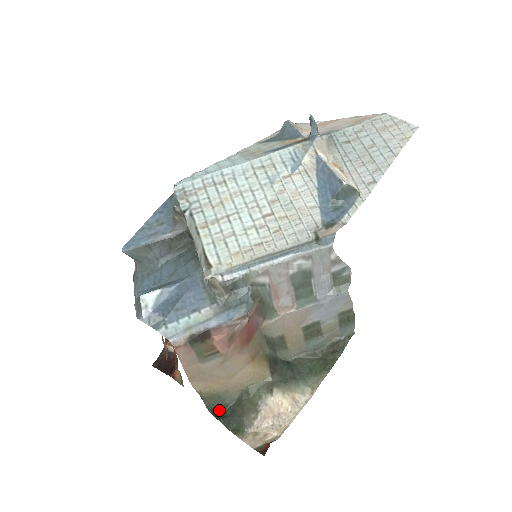
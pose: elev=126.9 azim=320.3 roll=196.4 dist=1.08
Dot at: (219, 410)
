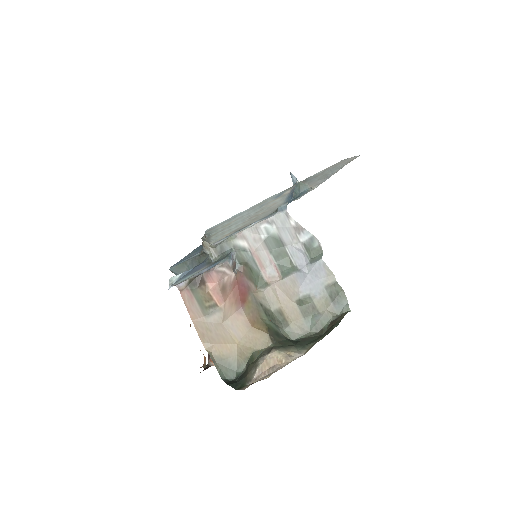
Dot at: (232, 381)
